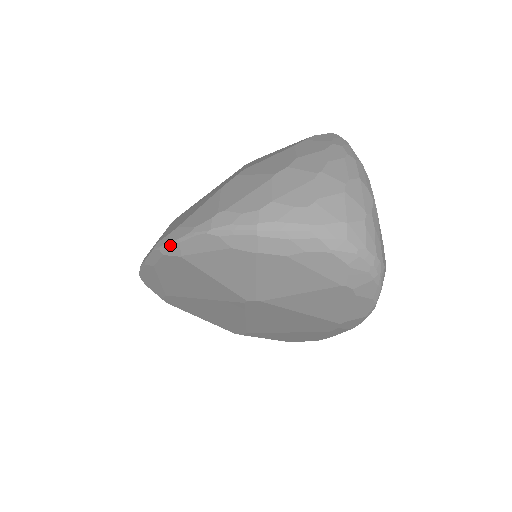
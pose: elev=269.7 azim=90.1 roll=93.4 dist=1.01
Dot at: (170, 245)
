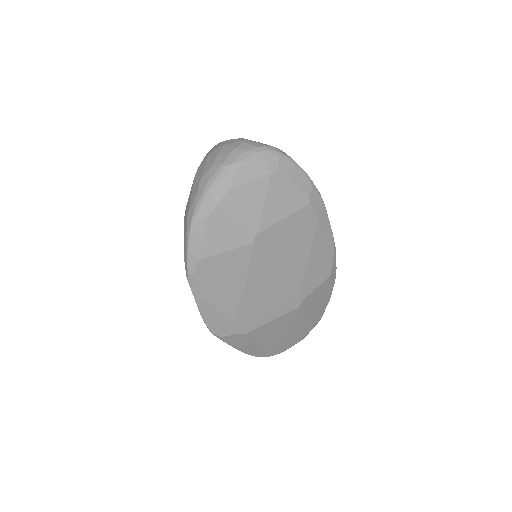
Dot at: (189, 262)
